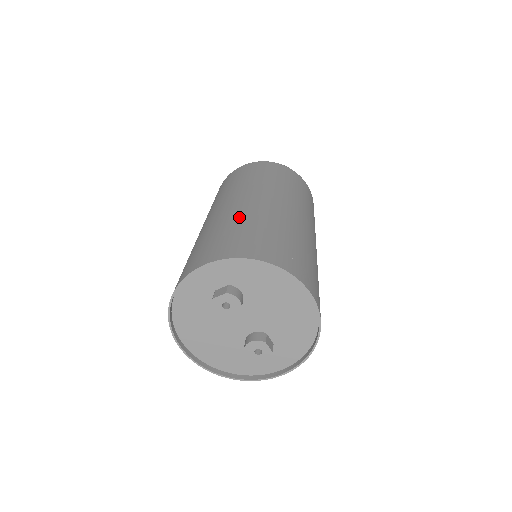
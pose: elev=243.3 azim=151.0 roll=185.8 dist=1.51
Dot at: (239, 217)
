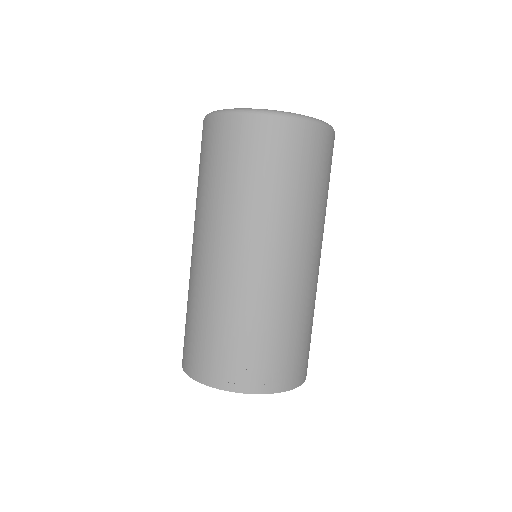
Dot at: (192, 296)
